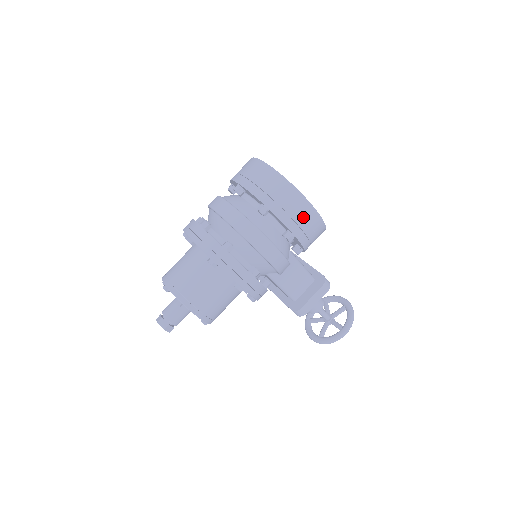
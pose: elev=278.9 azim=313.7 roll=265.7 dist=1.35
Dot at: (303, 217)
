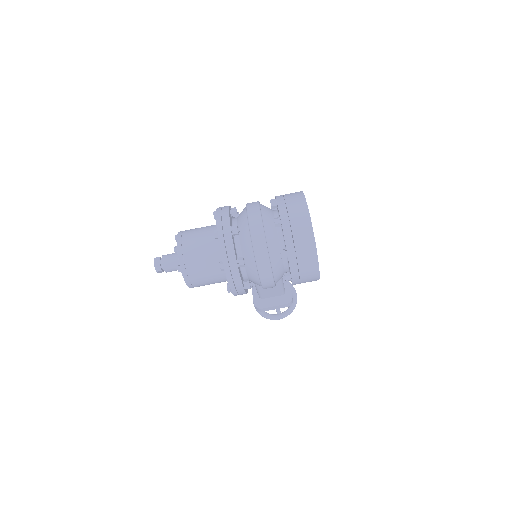
Dot at: (307, 275)
